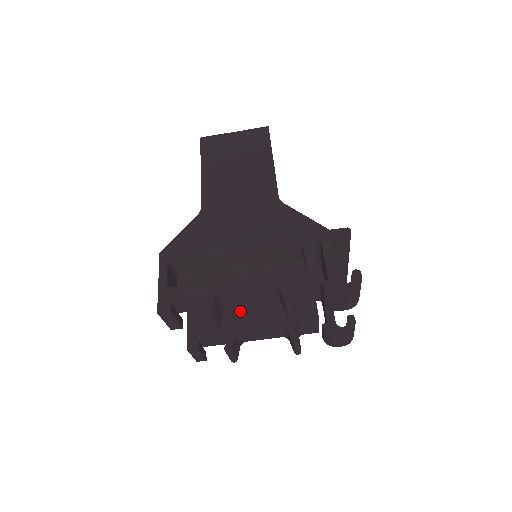
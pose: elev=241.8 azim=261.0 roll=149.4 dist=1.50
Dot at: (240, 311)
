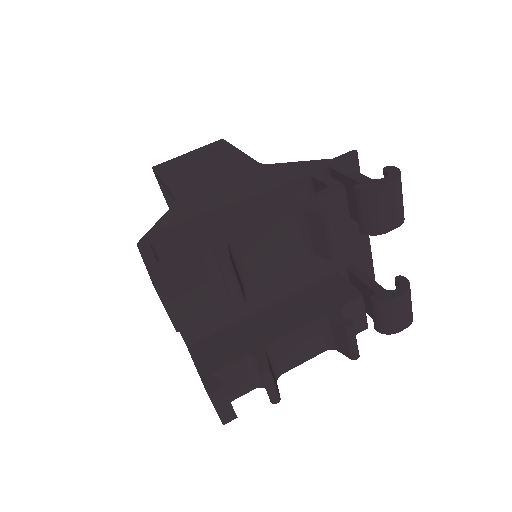
Dot at: (260, 326)
